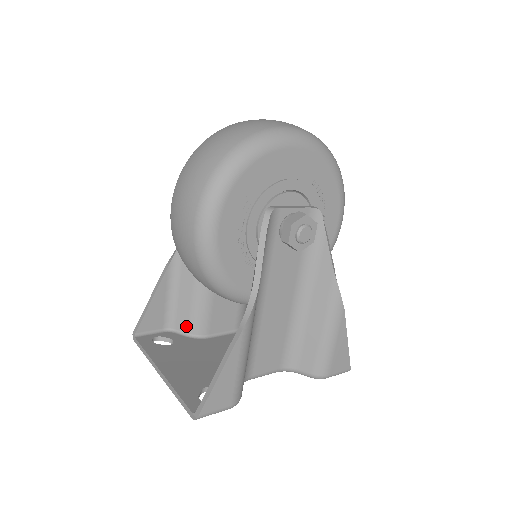
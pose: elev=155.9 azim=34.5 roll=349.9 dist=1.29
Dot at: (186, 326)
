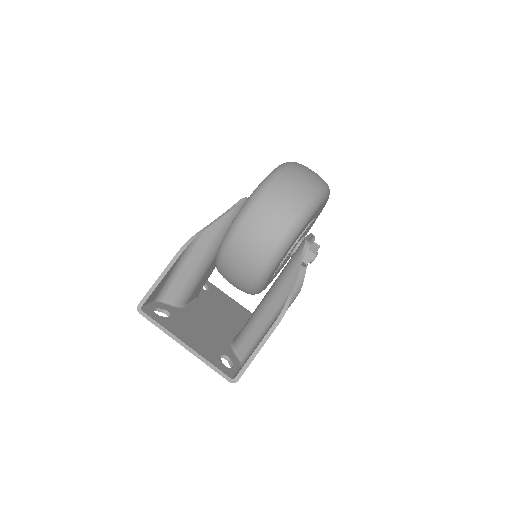
Dot at: (174, 298)
